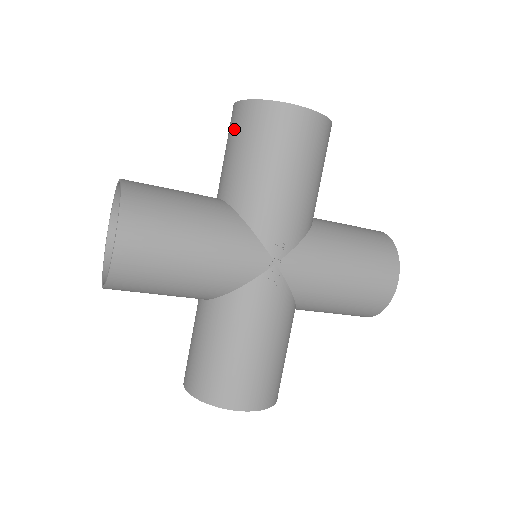
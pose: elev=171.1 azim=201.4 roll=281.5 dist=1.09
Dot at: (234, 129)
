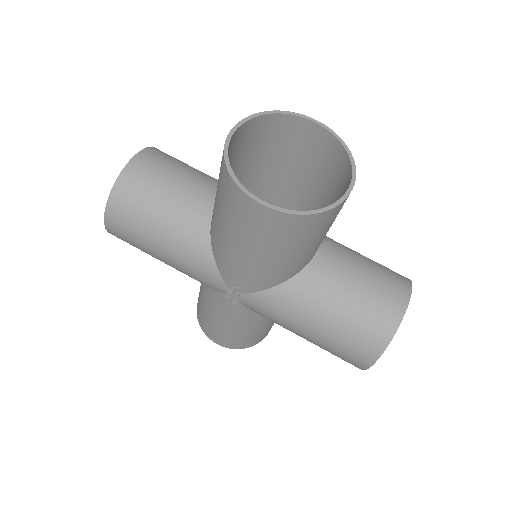
Dot at: occluded
